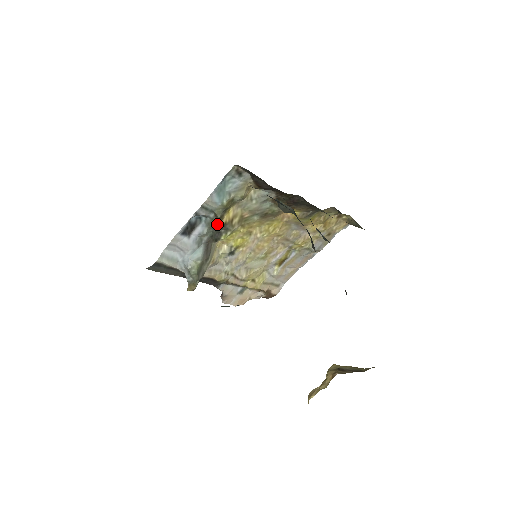
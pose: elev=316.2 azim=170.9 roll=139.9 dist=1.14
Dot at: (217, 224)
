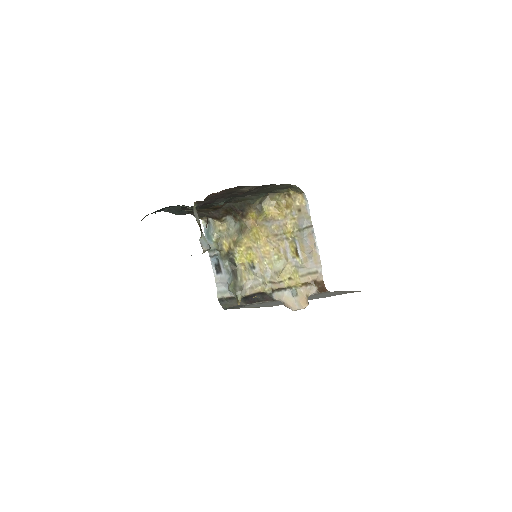
Dot at: (224, 255)
